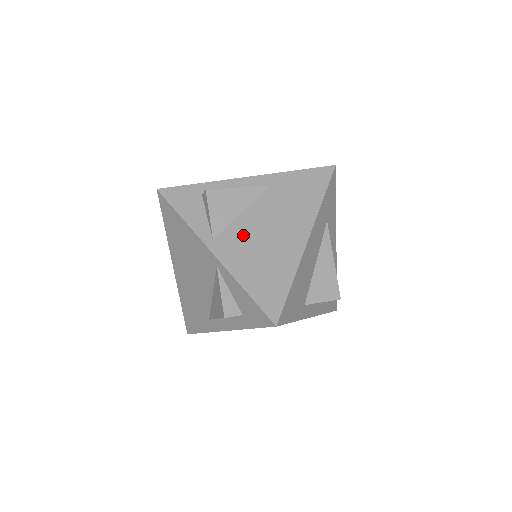
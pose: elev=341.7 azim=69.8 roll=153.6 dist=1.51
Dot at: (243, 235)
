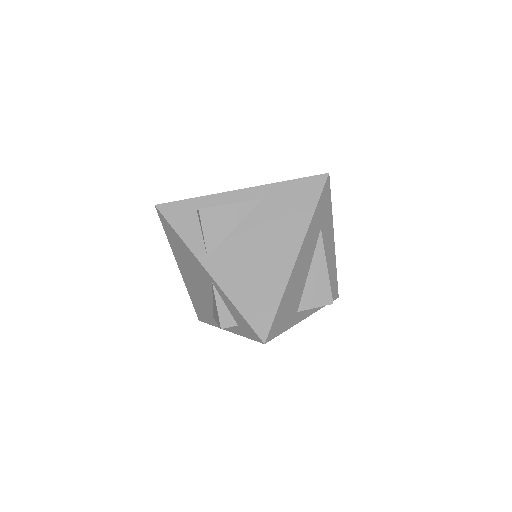
Dot at: (236, 252)
